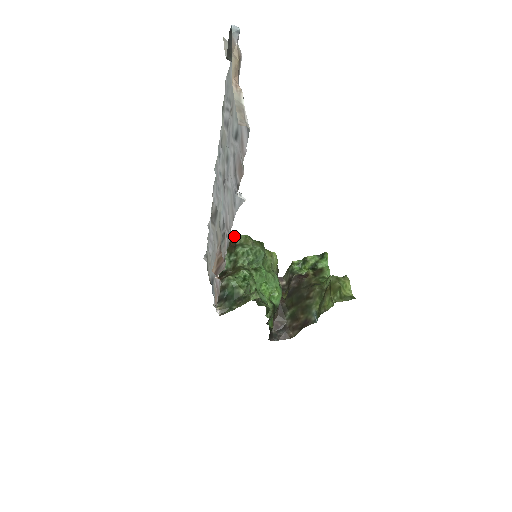
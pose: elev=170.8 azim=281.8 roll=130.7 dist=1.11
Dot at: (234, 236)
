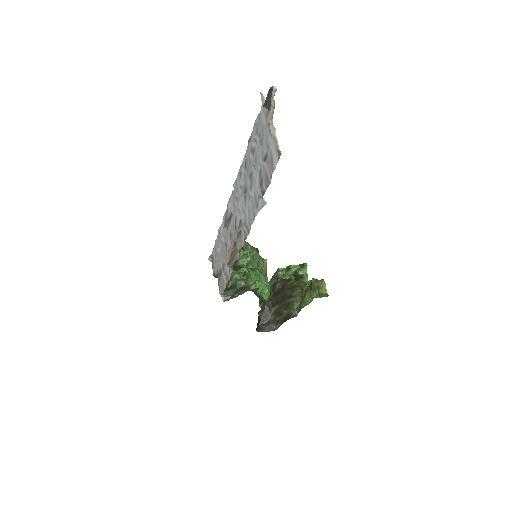
Dot at: occluded
